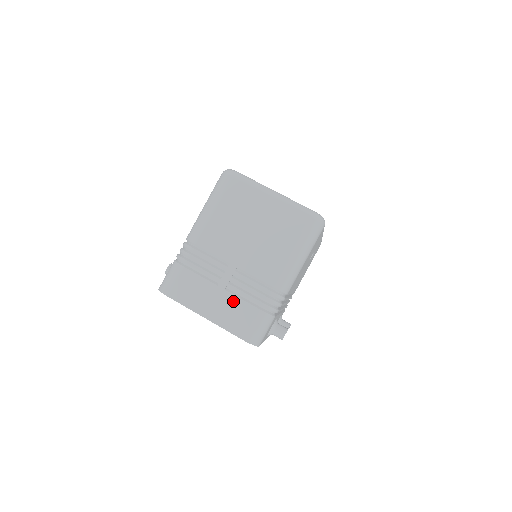
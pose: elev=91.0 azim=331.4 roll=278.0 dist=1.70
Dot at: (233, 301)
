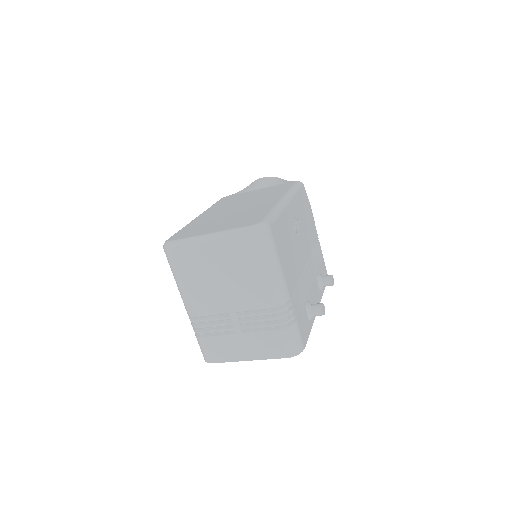
Dot at: (256, 337)
